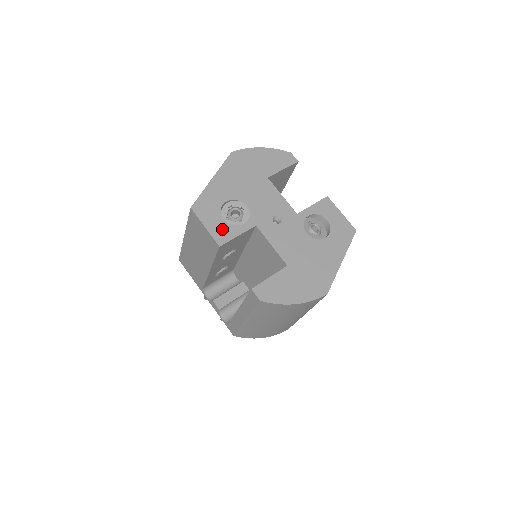
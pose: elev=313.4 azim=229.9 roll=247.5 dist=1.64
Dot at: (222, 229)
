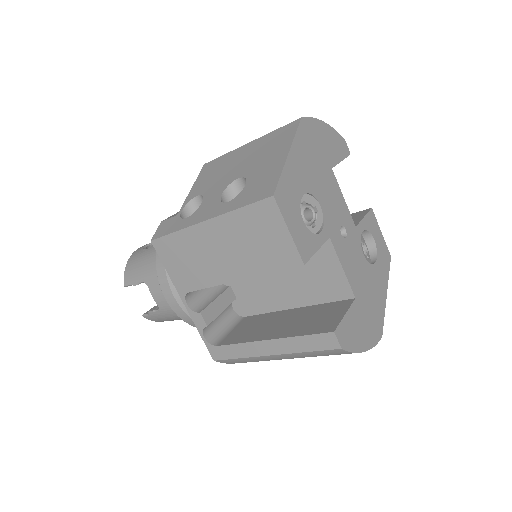
Dot at: (304, 237)
